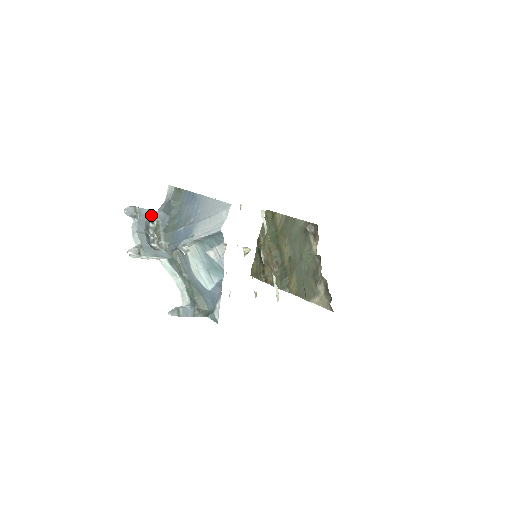
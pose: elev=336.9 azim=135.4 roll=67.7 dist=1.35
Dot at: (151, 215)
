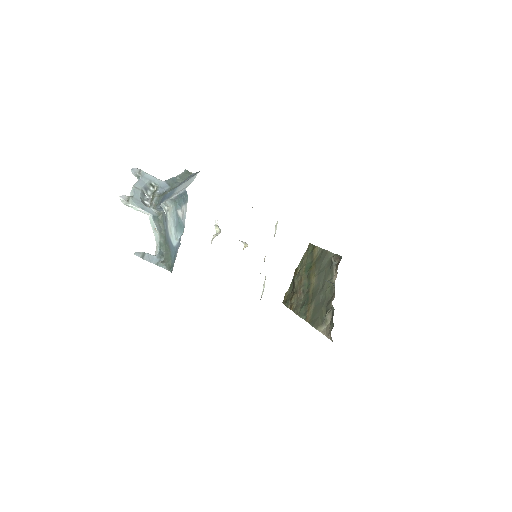
Dot at: (153, 180)
